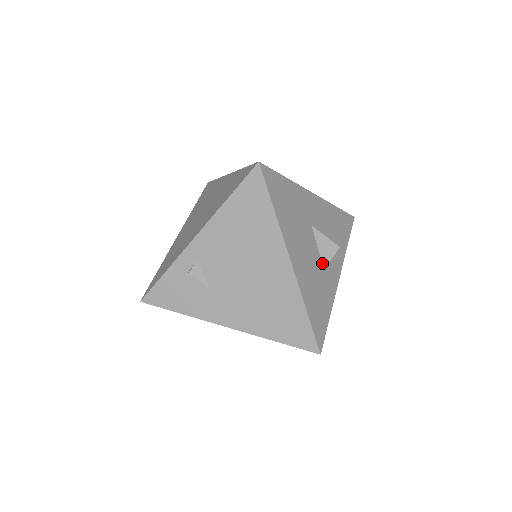
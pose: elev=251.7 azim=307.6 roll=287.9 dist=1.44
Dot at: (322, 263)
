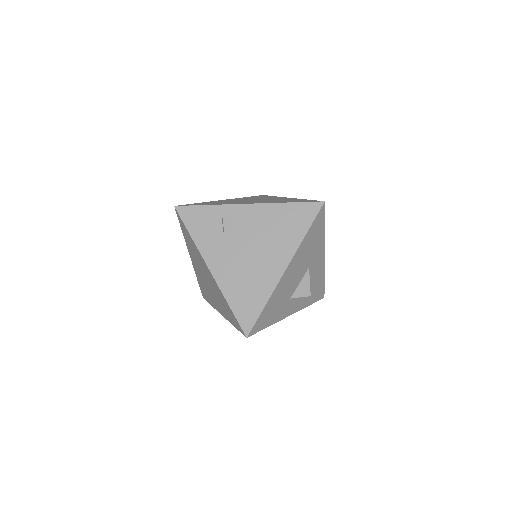
Dot at: (293, 294)
